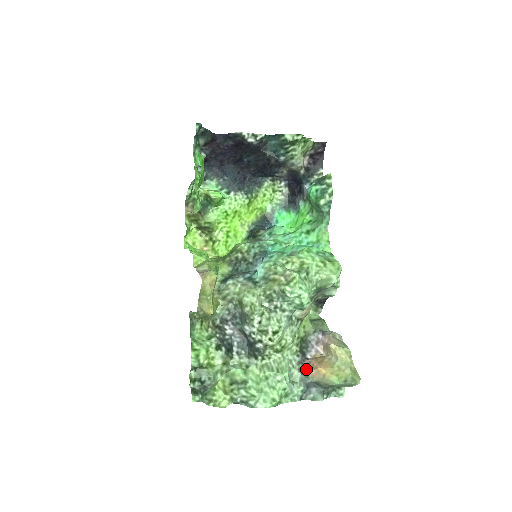
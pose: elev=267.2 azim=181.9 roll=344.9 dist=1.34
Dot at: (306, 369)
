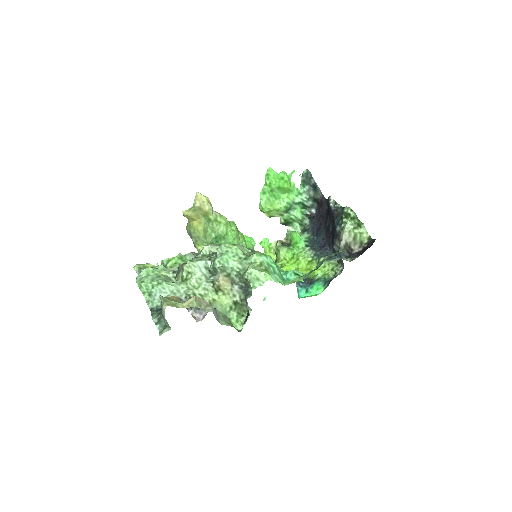
Dot at: occluded
